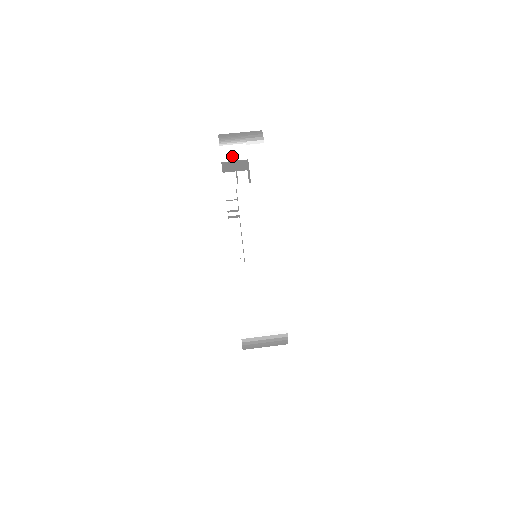
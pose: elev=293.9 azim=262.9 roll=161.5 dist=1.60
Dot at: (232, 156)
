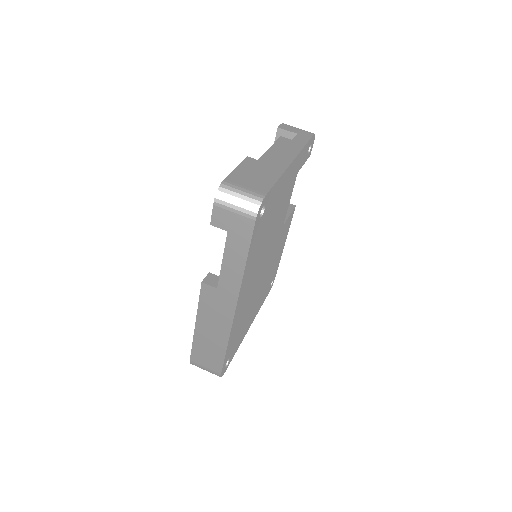
Dot at: (287, 129)
